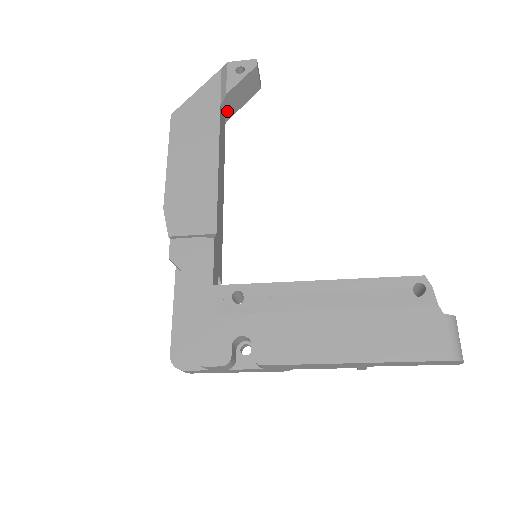
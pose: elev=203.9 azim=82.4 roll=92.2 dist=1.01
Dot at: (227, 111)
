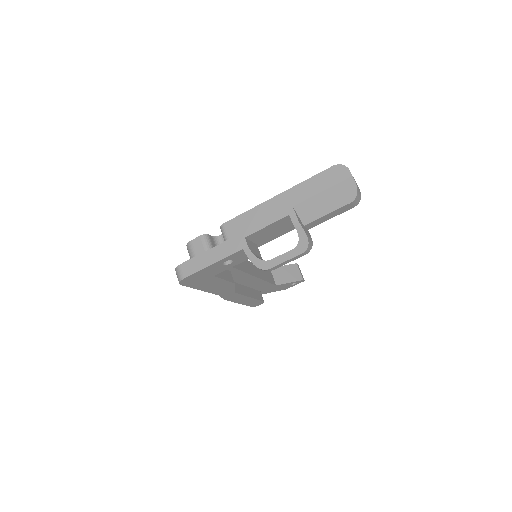
Dot at: (277, 279)
